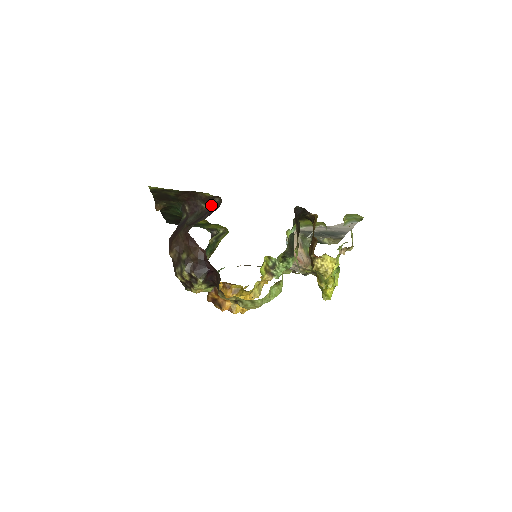
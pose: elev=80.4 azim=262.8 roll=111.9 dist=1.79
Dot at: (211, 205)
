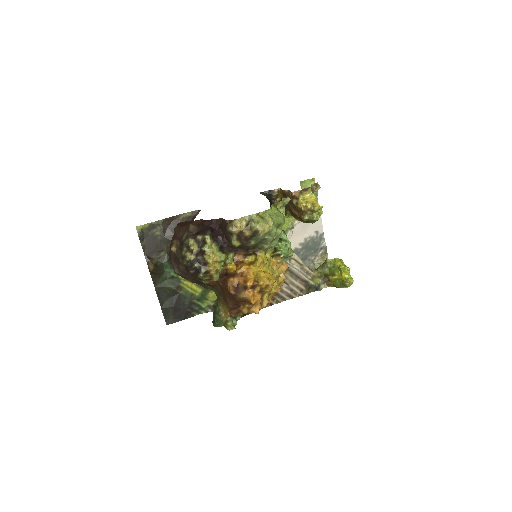
Dot at: occluded
